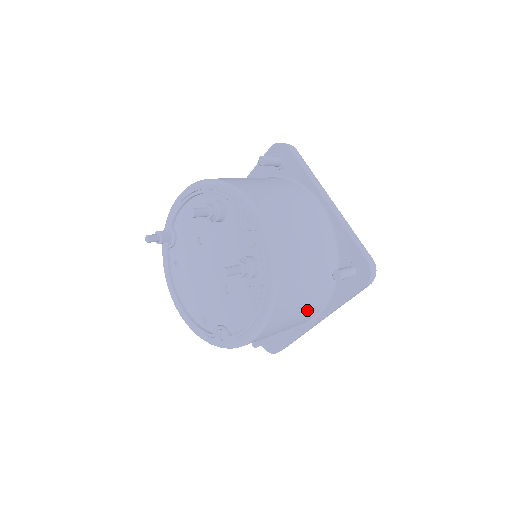
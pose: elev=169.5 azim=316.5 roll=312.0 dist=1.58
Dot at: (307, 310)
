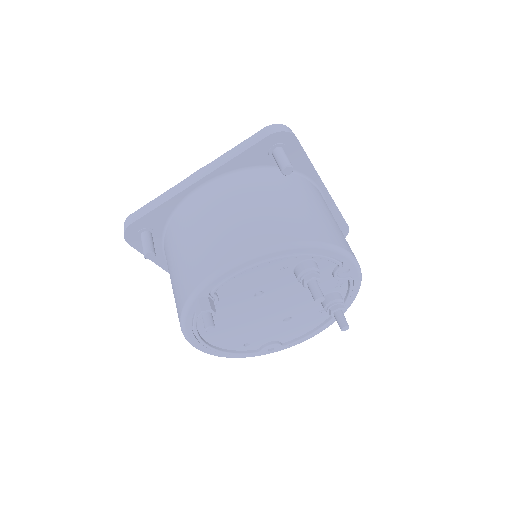
Dot at: occluded
